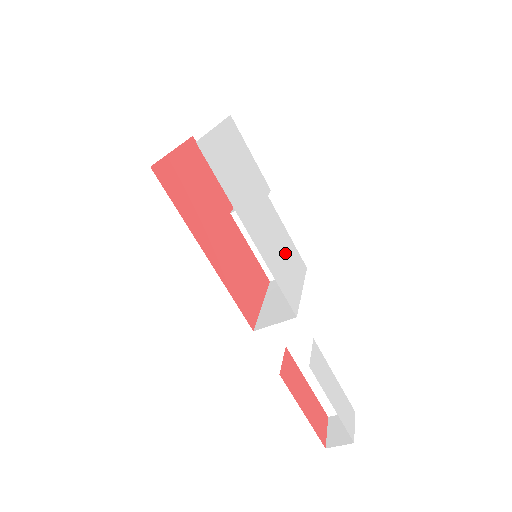
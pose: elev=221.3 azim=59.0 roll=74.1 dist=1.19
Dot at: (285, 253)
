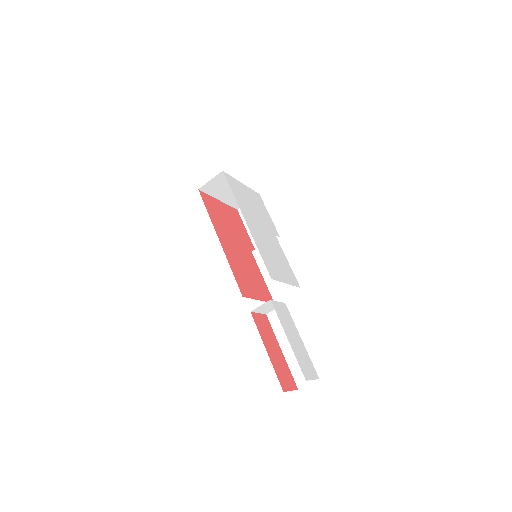
Dot at: (278, 259)
